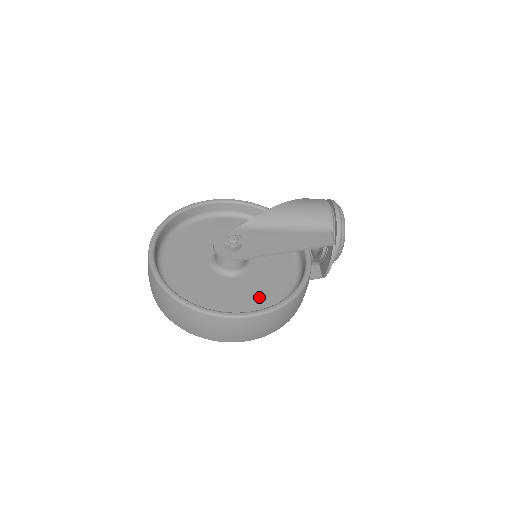
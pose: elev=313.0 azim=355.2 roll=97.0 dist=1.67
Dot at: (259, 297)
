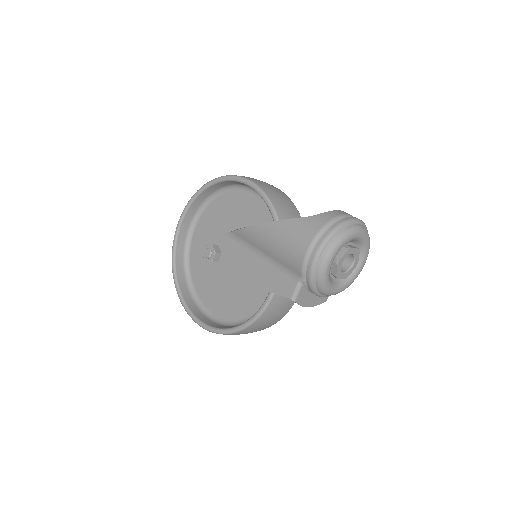
Dot at: (232, 305)
